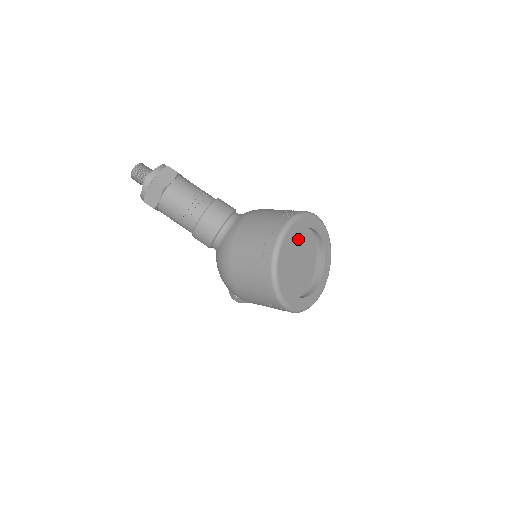
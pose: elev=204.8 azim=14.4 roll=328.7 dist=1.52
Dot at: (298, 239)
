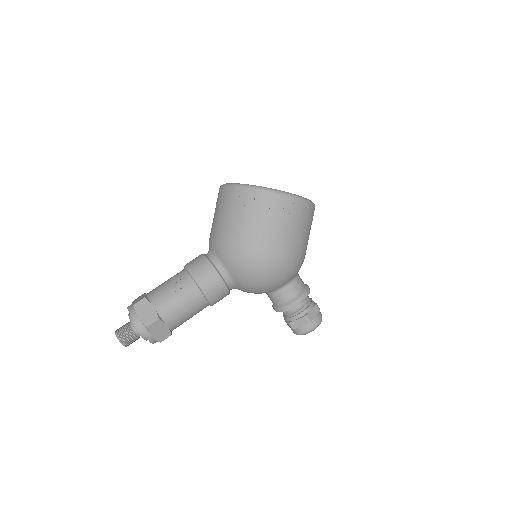
Dot at: occluded
